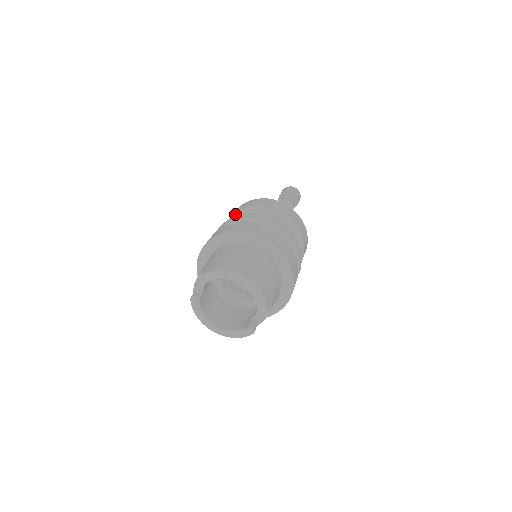
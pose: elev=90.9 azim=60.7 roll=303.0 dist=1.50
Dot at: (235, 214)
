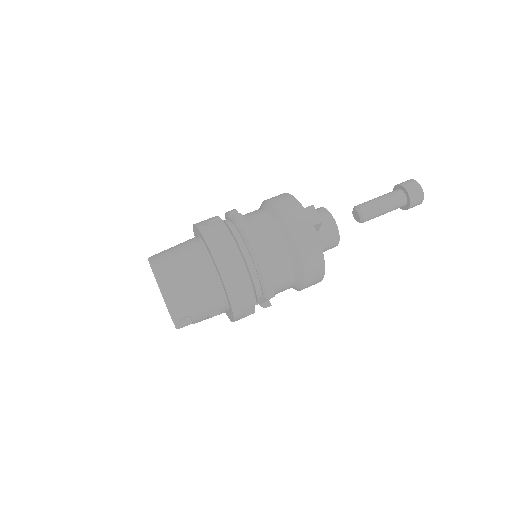
Dot at: (263, 202)
